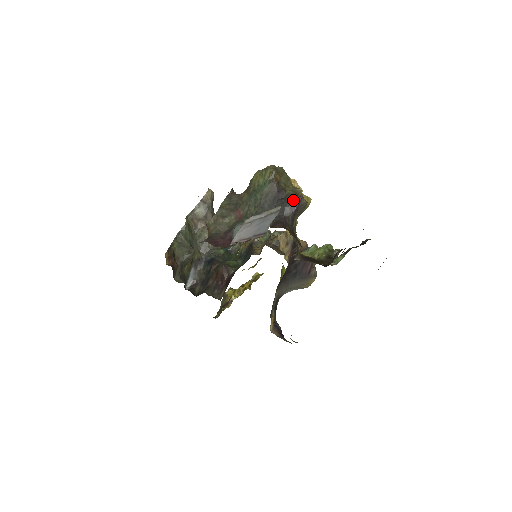
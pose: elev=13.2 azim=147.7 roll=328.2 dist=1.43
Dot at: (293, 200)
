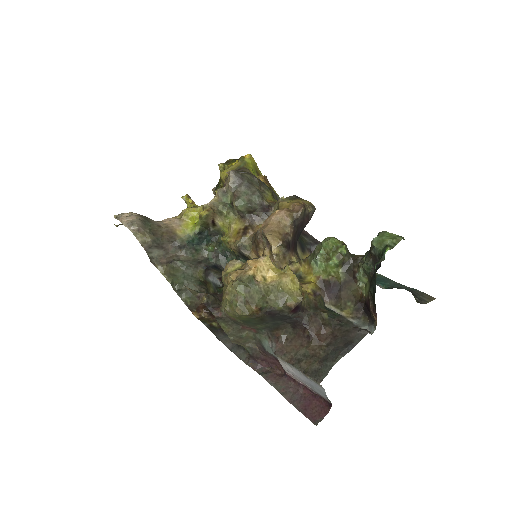
Dot at: (291, 312)
